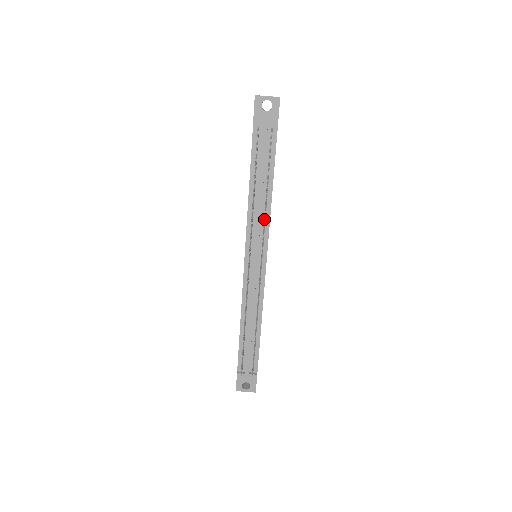
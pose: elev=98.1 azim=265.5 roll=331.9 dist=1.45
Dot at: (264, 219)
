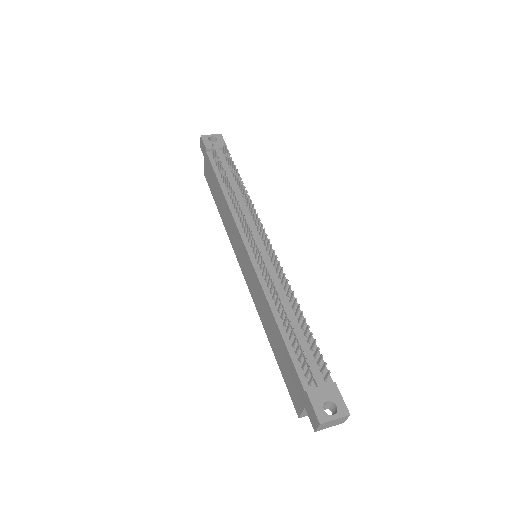
Dot at: (248, 210)
